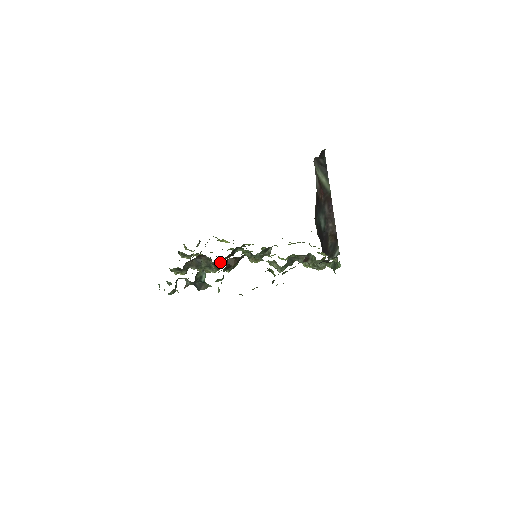
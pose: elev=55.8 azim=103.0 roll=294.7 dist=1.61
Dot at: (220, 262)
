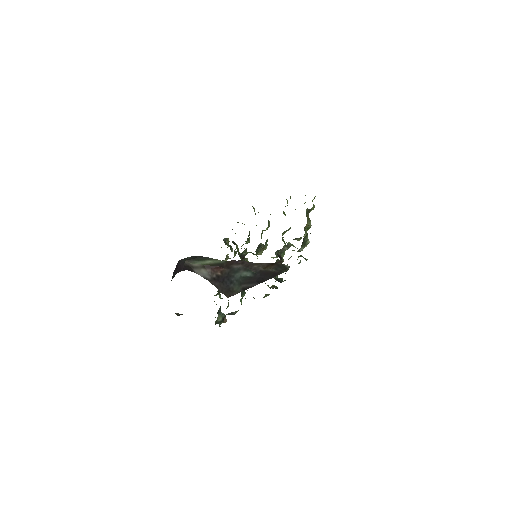
Dot at: occluded
